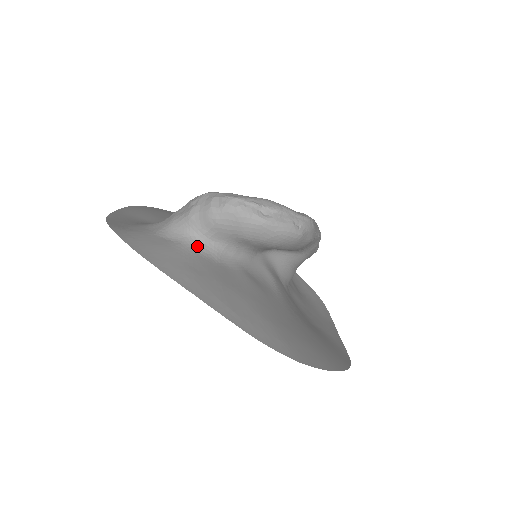
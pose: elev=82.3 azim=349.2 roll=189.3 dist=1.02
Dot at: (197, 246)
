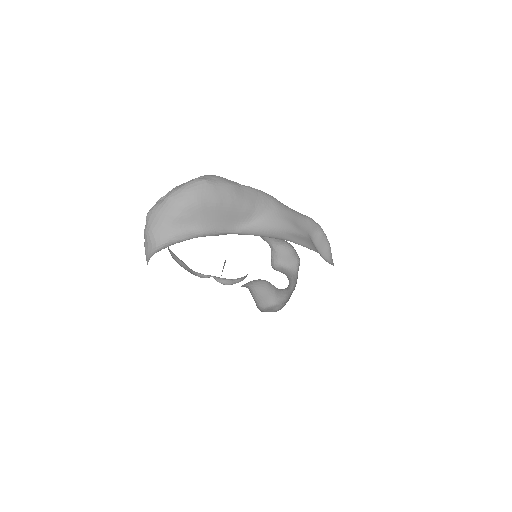
Dot at: occluded
